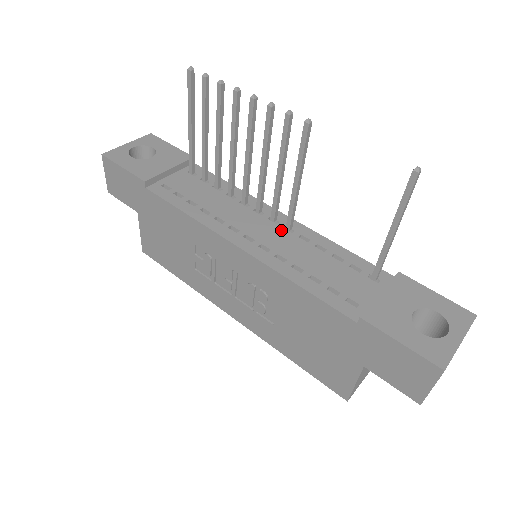
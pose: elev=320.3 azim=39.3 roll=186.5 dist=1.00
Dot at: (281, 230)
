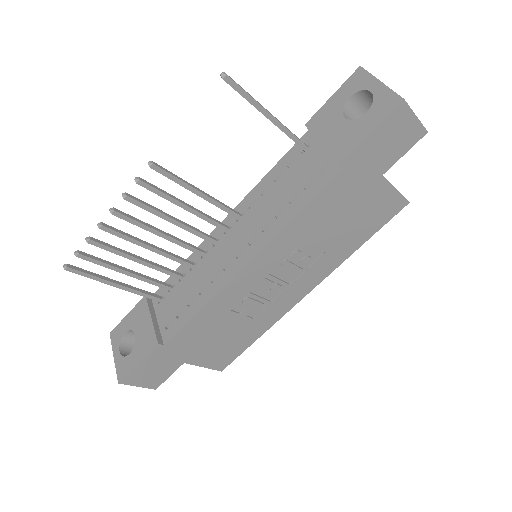
Dot at: (239, 224)
